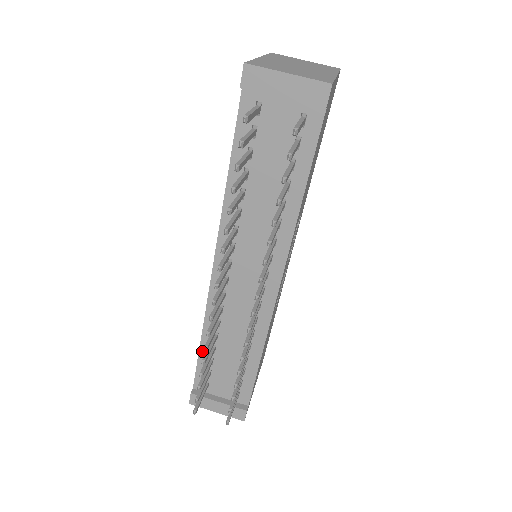
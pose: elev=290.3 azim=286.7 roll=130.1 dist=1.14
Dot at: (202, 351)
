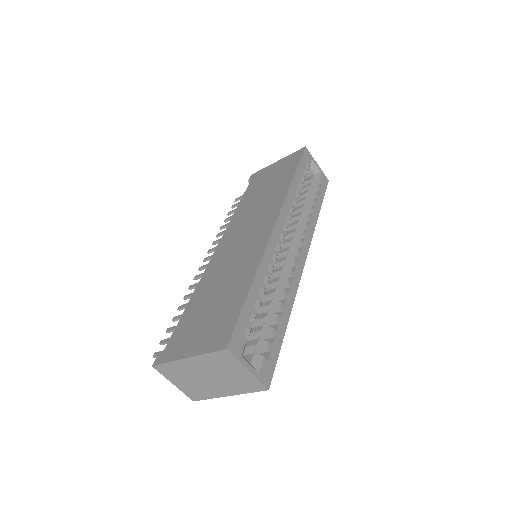
Dot at: occluded
